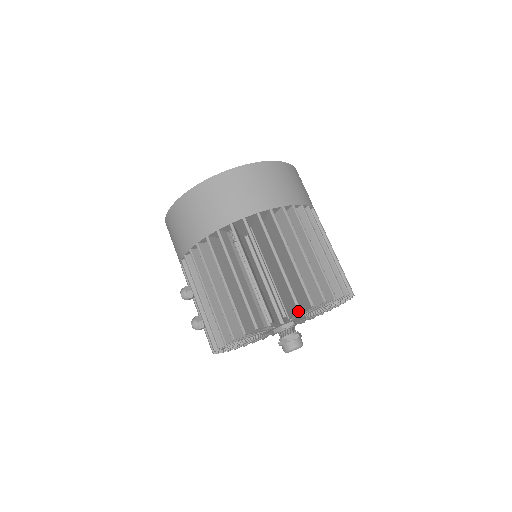
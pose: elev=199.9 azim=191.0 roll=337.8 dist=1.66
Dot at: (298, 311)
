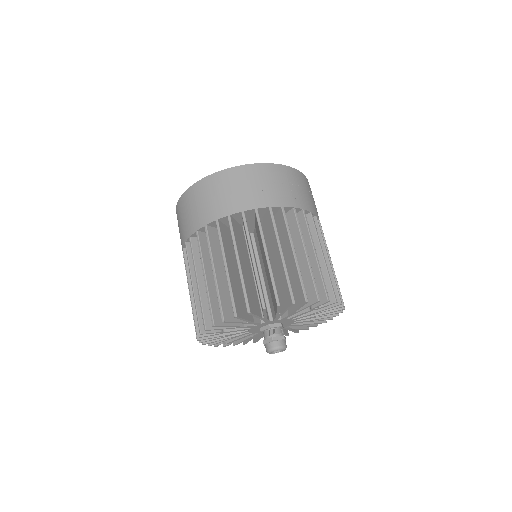
Dot at: (212, 326)
